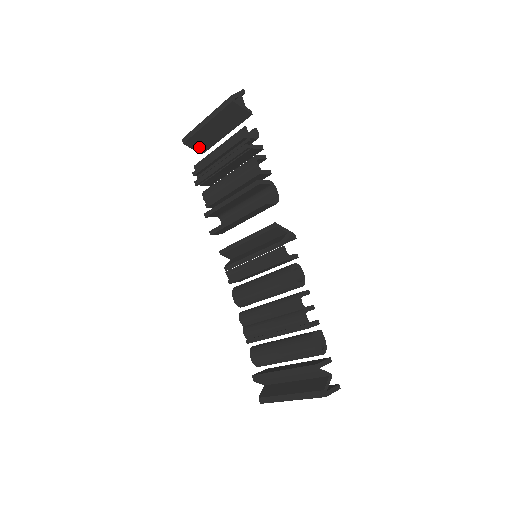
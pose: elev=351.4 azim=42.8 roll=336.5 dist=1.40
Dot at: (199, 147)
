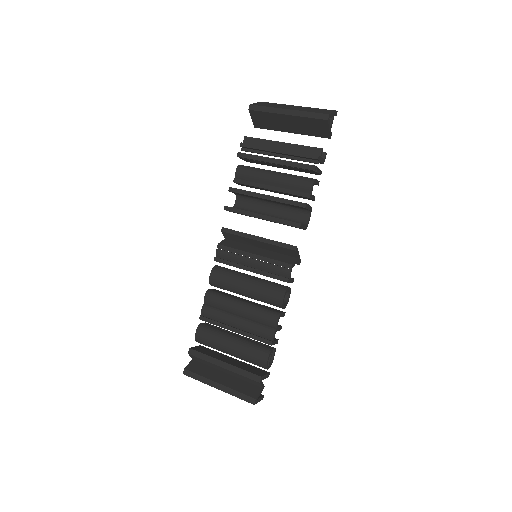
Dot at: (259, 122)
